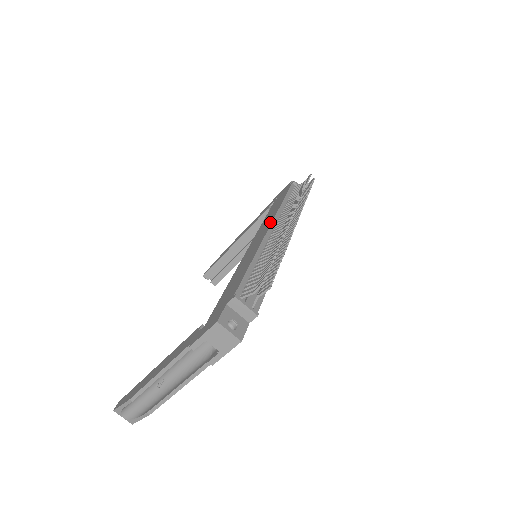
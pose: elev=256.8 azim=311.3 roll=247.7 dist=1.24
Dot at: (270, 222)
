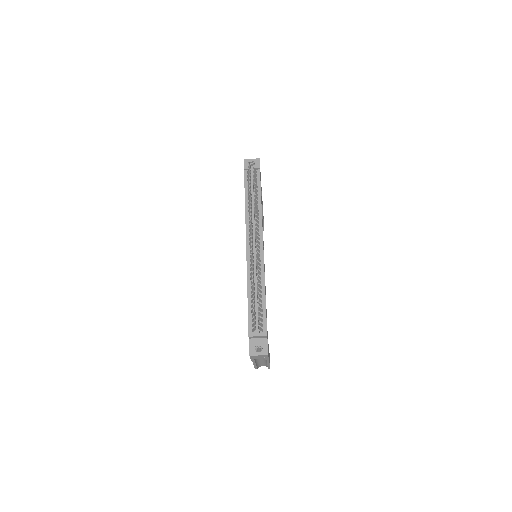
Dot at: (246, 237)
